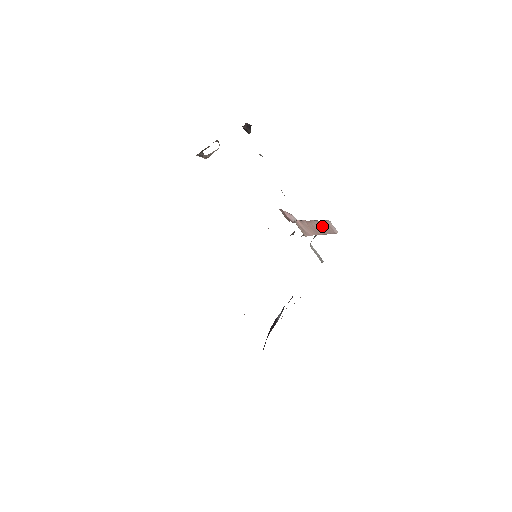
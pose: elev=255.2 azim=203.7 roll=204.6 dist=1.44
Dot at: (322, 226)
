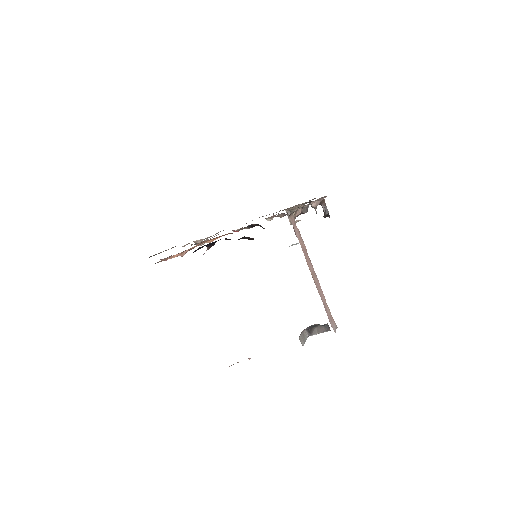
Dot at: (320, 290)
